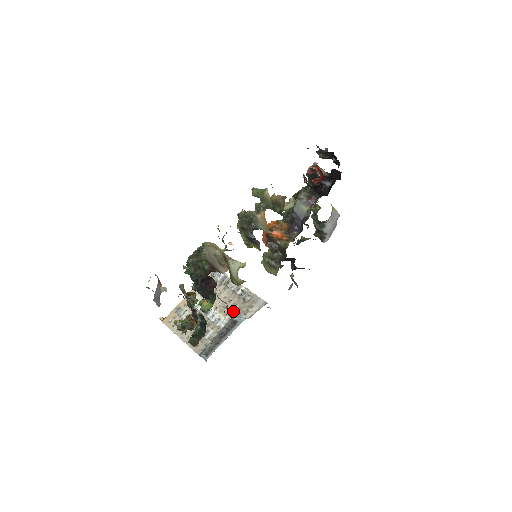
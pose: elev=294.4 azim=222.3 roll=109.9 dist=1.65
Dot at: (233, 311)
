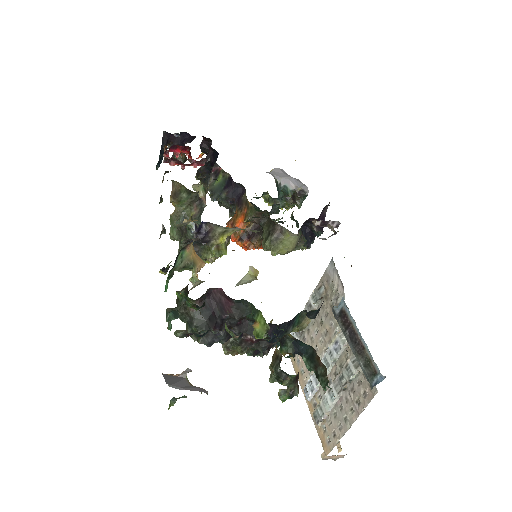
Dot at: (332, 318)
